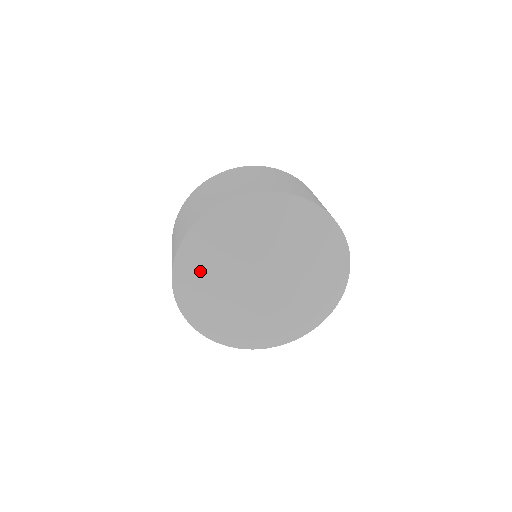
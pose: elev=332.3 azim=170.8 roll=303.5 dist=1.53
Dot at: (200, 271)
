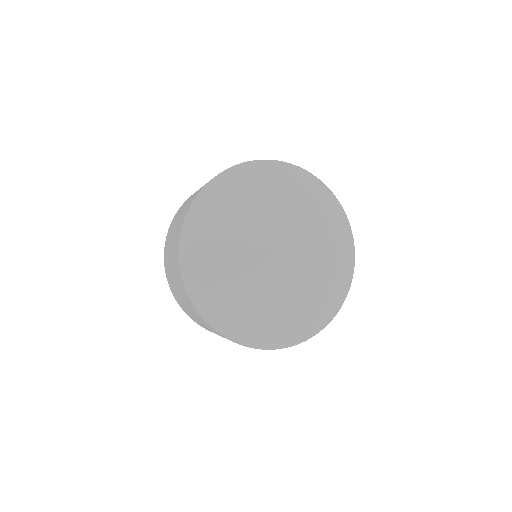
Dot at: (212, 275)
